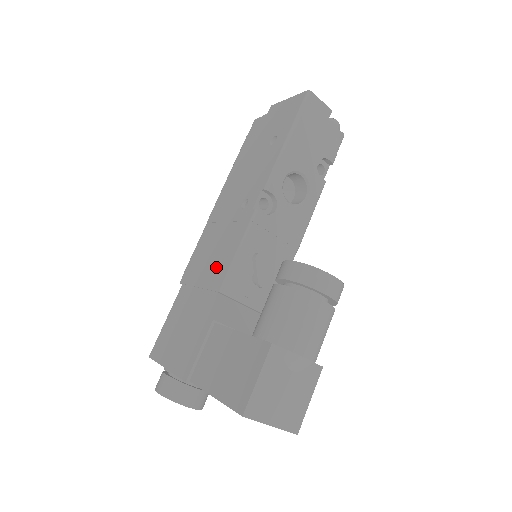
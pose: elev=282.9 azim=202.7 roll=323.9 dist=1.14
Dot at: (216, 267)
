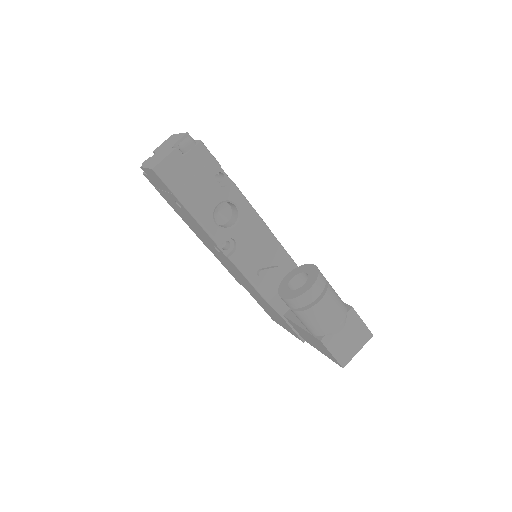
Dot at: (249, 286)
